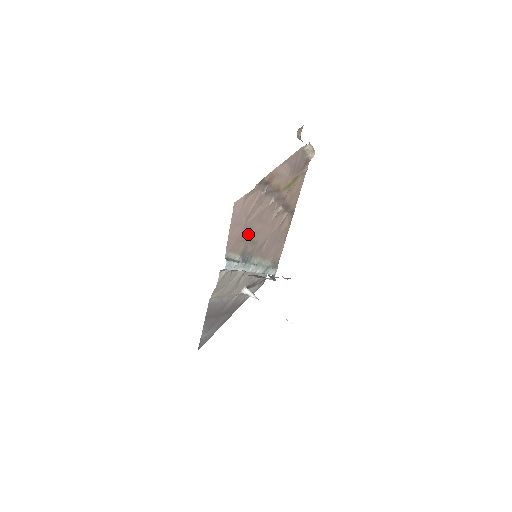
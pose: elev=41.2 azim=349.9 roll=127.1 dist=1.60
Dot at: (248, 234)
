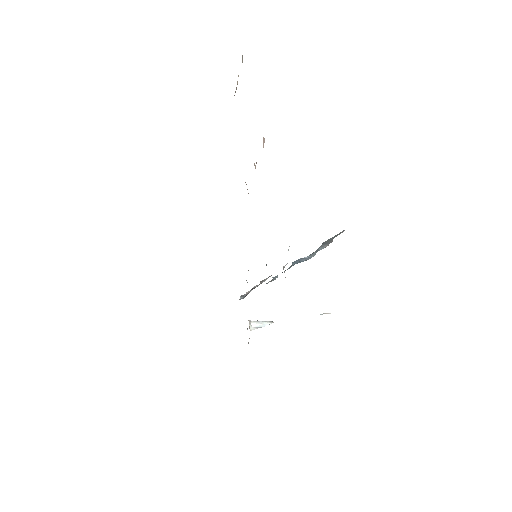
Dot at: occluded
